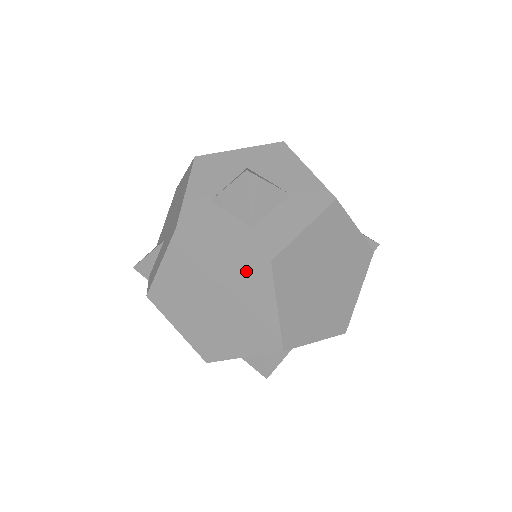
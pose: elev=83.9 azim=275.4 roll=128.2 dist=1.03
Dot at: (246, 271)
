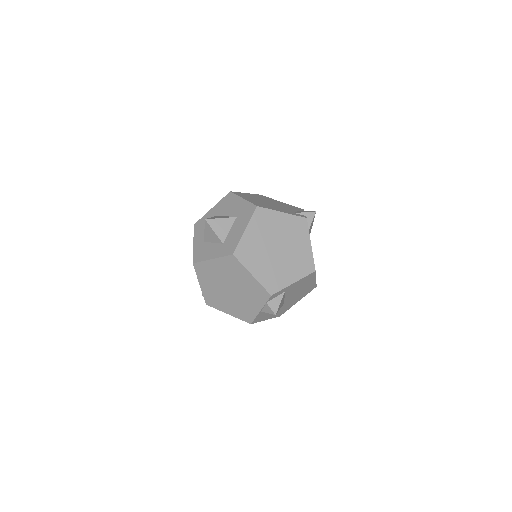
Dot at: (229, 265)
